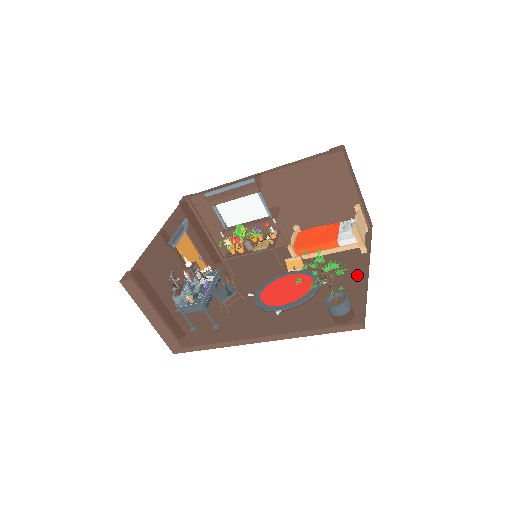
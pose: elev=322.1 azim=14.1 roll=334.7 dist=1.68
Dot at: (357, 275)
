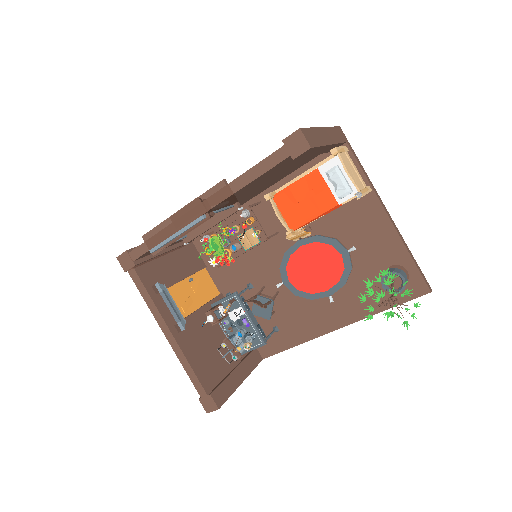
Dot at: (384, 230)
